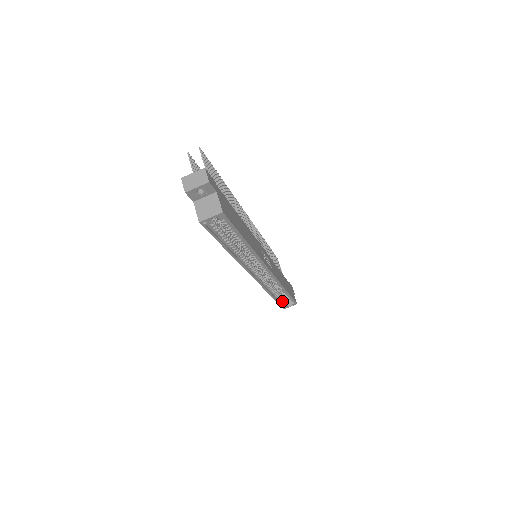
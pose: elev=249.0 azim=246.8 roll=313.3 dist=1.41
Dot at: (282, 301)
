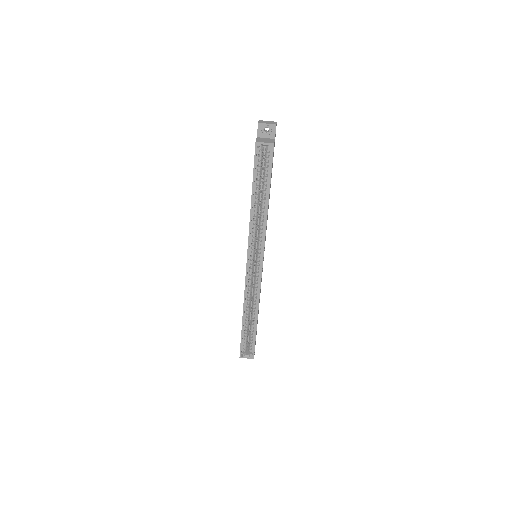
Dot at: (245, 340)
